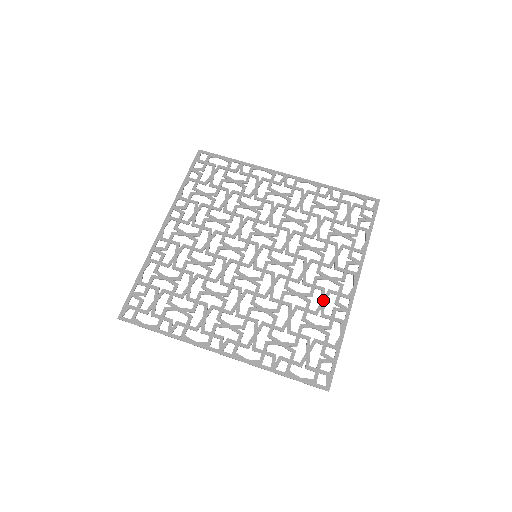
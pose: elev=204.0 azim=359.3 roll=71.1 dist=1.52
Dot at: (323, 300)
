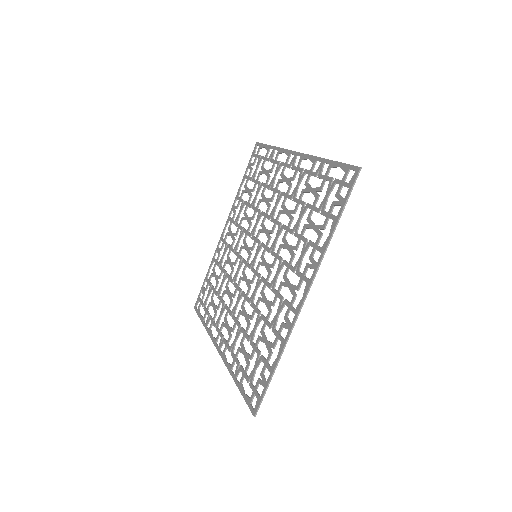
Dot at: (278, 312)
